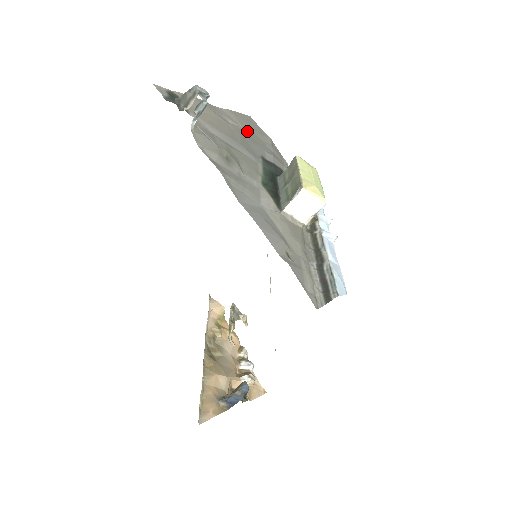
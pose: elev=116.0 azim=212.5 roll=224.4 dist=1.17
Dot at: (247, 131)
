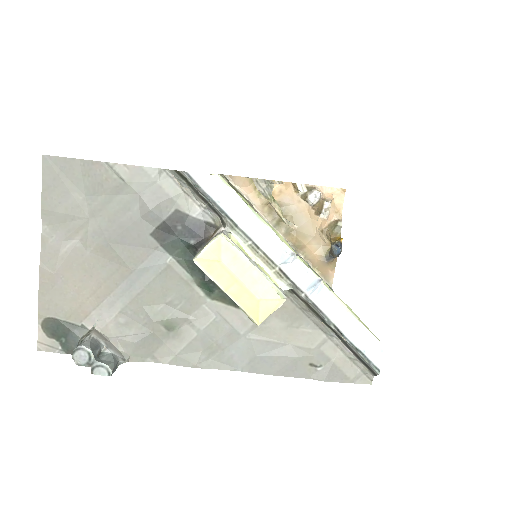
Dot at: (94, 216)
